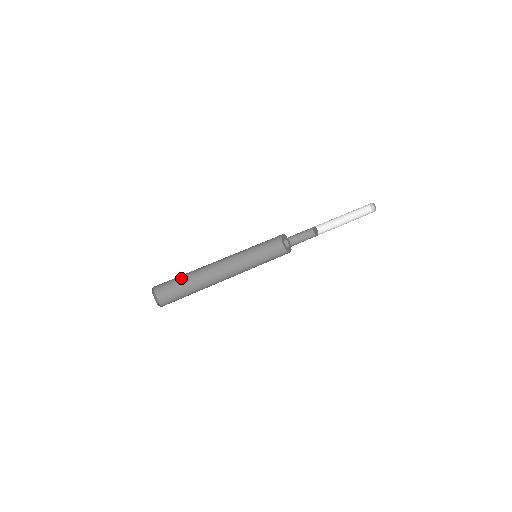
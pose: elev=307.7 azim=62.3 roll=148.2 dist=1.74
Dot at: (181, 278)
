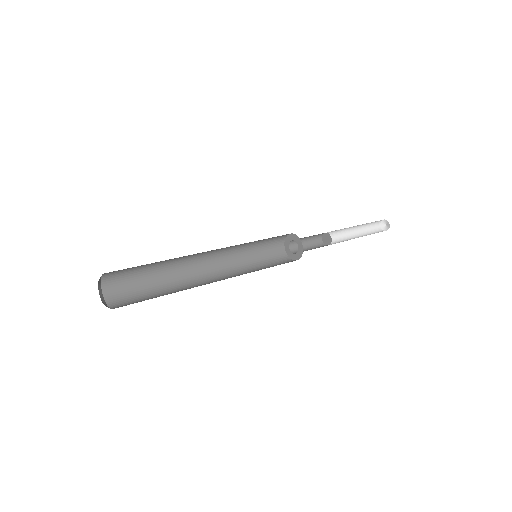
Dot at: (146, 274)
